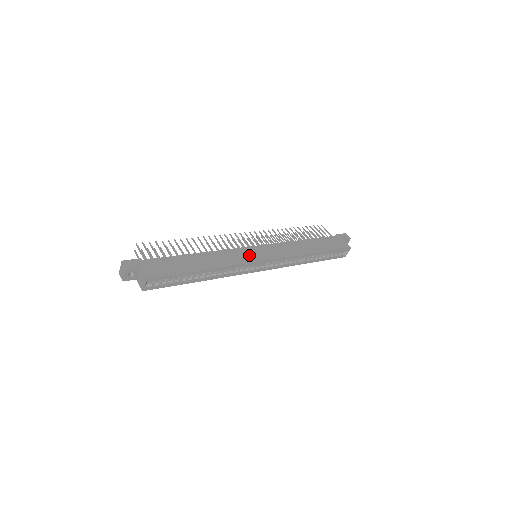
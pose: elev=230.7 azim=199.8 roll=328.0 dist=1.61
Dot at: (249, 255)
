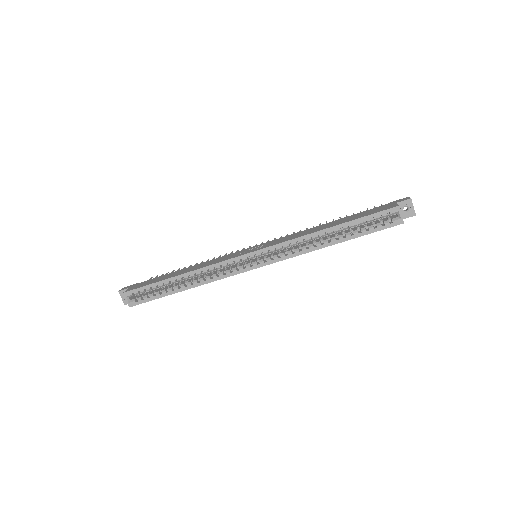
Dot at: (237, 254)
